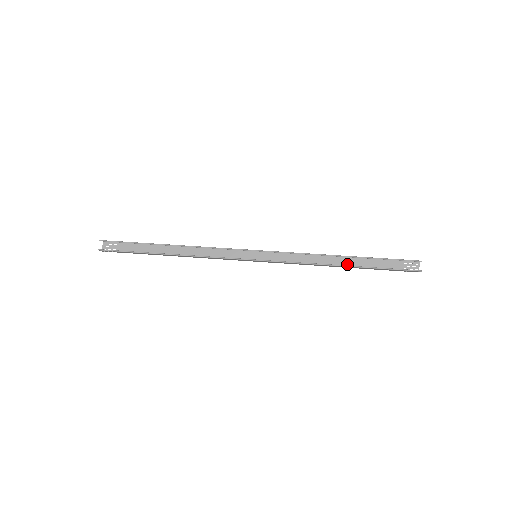
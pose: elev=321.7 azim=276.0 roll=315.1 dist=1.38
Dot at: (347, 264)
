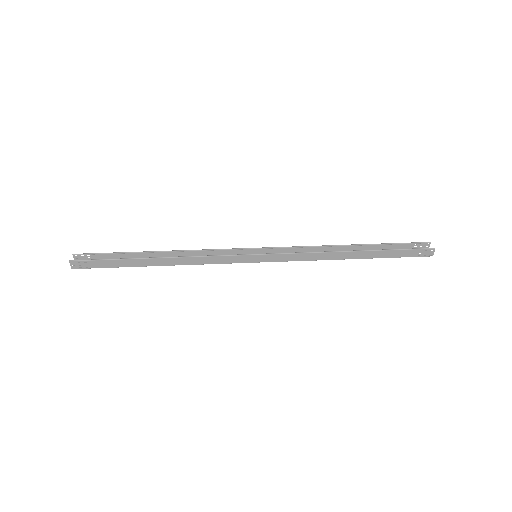
Dot at: (356, 257)
